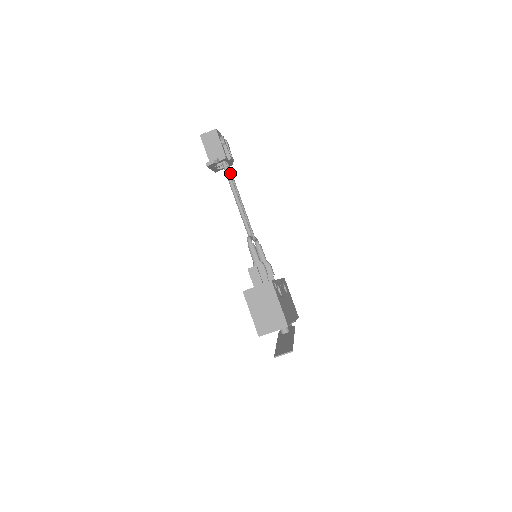
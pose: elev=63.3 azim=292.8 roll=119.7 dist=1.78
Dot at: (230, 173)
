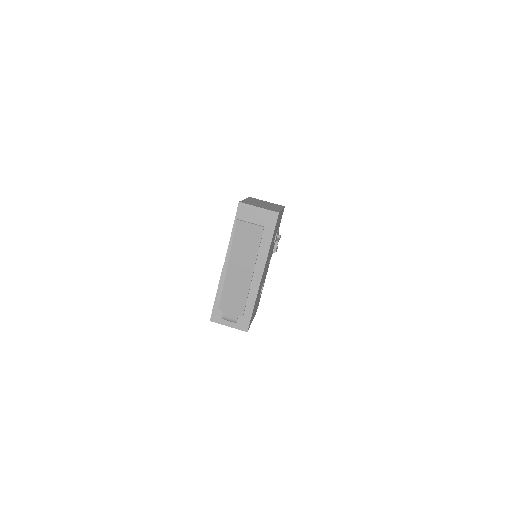
Dot at: occluded
